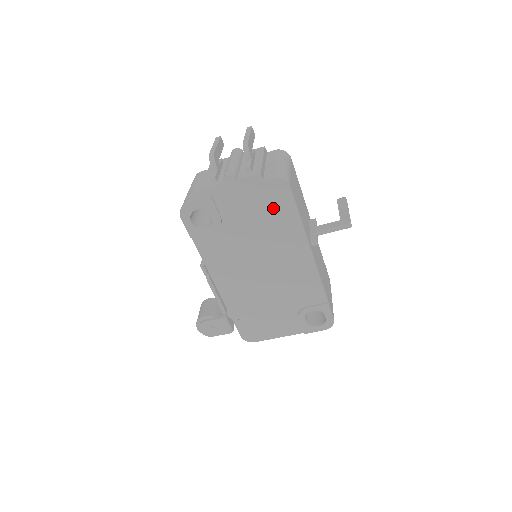
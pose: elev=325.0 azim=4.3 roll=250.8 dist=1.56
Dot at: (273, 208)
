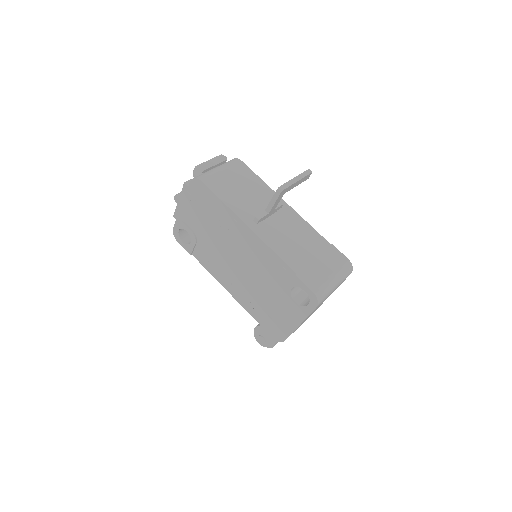
Dot at: (206, 204)
